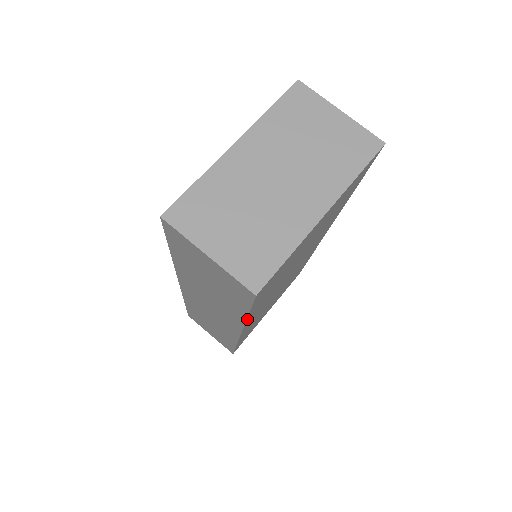
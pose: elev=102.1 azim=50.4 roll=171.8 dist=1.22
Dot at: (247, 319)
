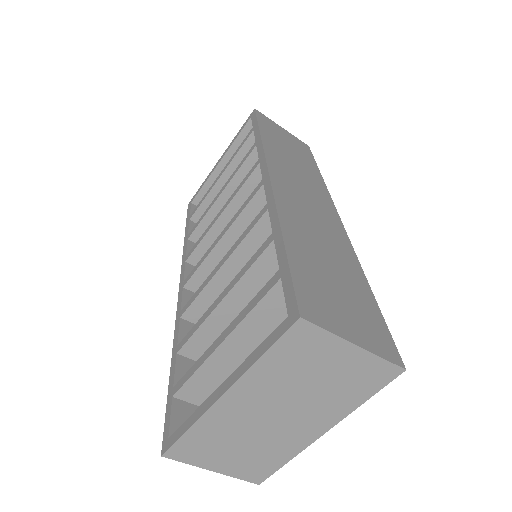
Dot at: occluded
